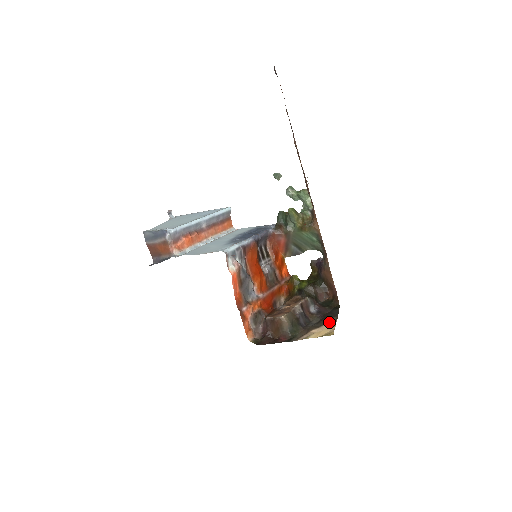
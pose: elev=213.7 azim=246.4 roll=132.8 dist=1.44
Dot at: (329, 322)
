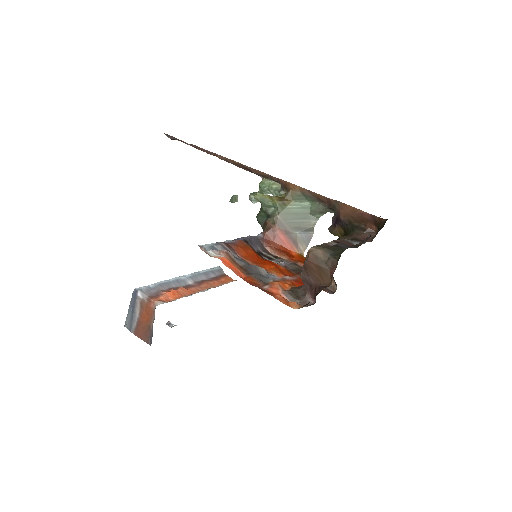
Dot at: occluded
